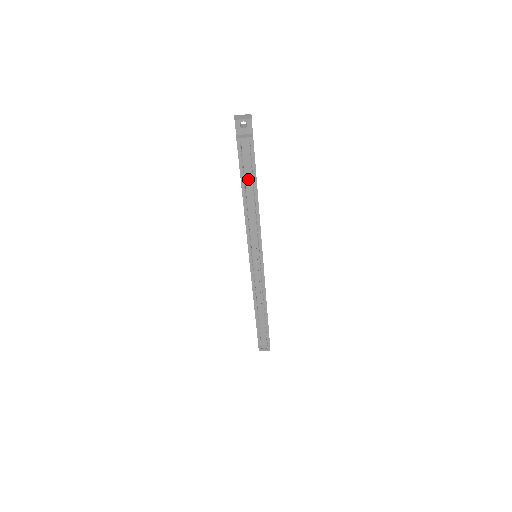
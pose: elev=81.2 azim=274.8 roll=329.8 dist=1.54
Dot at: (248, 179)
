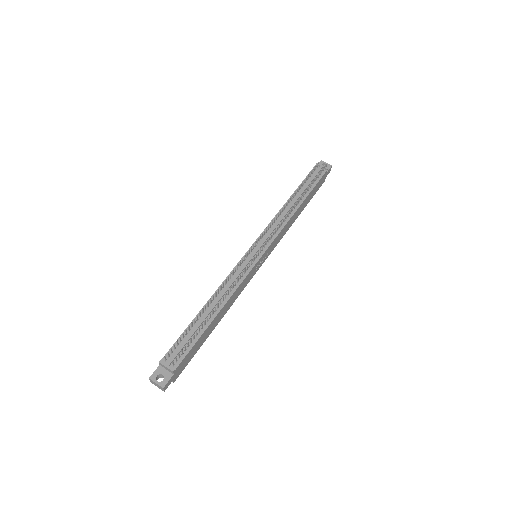
Dot at: (305, 187)
